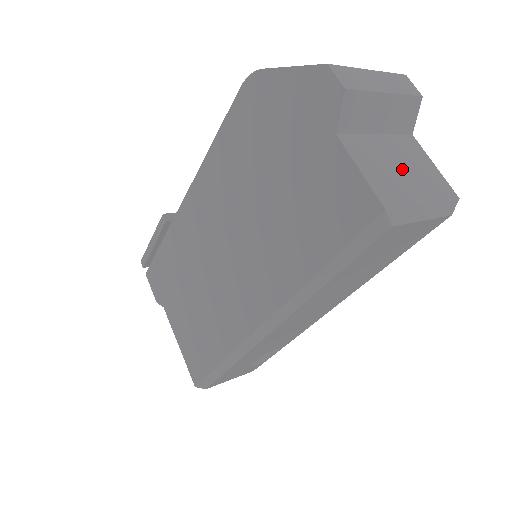
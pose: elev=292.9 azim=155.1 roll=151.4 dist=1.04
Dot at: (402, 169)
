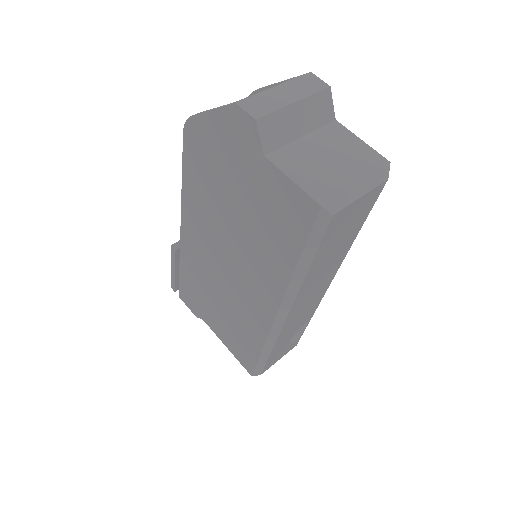
Dot at: (331, 160)
